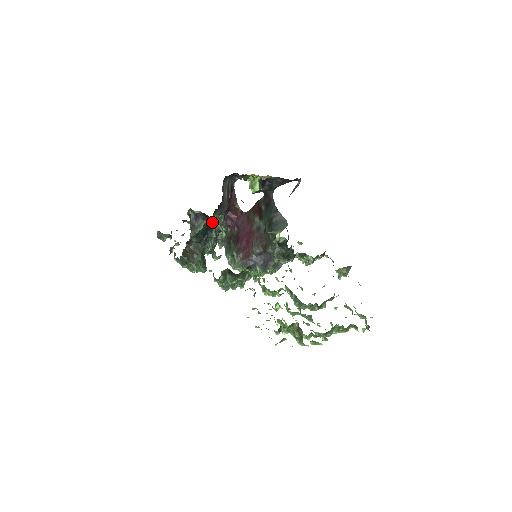
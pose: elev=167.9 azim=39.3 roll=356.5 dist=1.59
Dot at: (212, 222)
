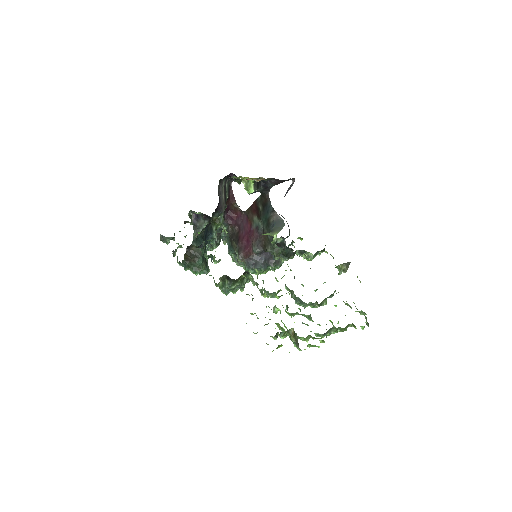
Dot at: (212, 224)
